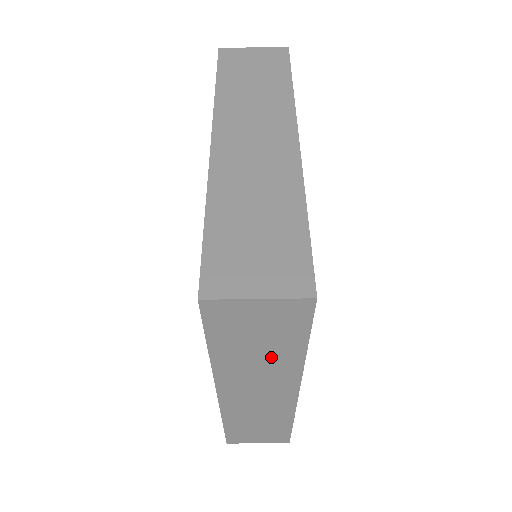
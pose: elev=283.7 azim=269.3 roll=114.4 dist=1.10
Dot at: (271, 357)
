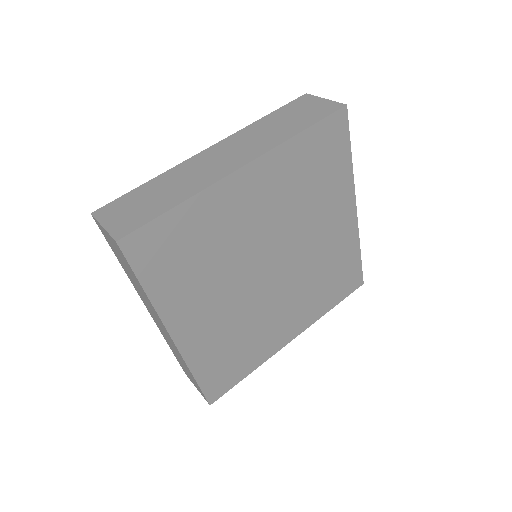
Dot at: (280, 130)
